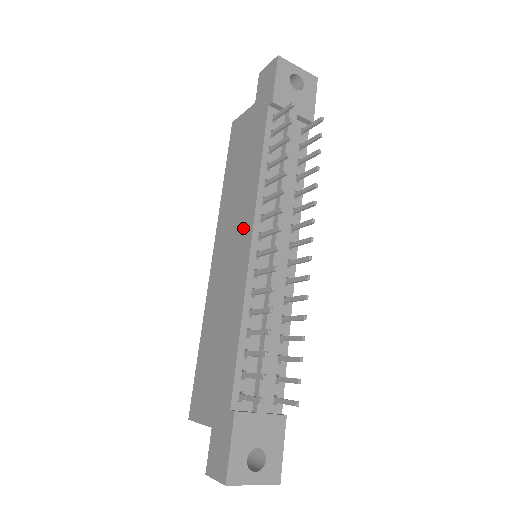
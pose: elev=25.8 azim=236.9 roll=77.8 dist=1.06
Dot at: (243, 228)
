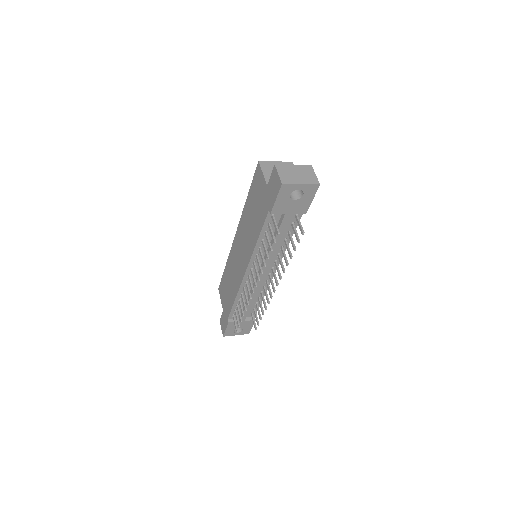
Dot at: (245, 257)
